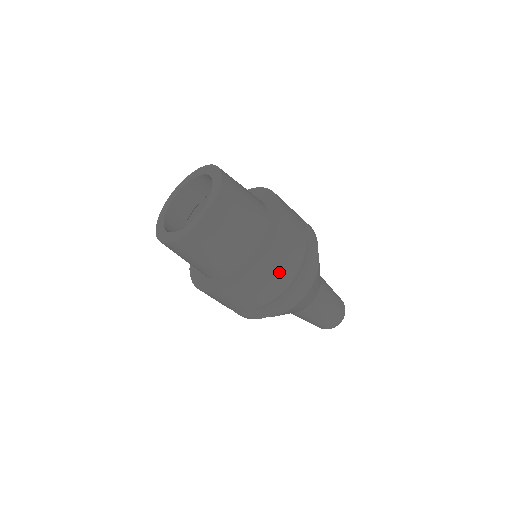
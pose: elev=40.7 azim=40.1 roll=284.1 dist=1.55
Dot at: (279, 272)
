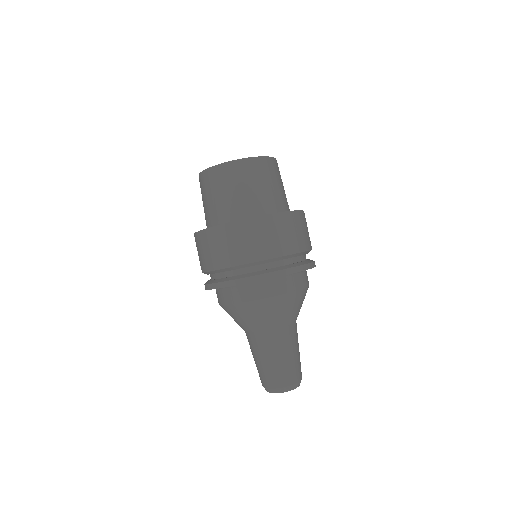
Dot at: (282, 238)
